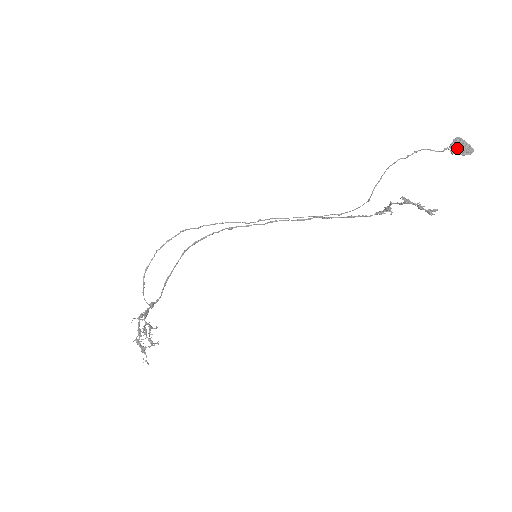
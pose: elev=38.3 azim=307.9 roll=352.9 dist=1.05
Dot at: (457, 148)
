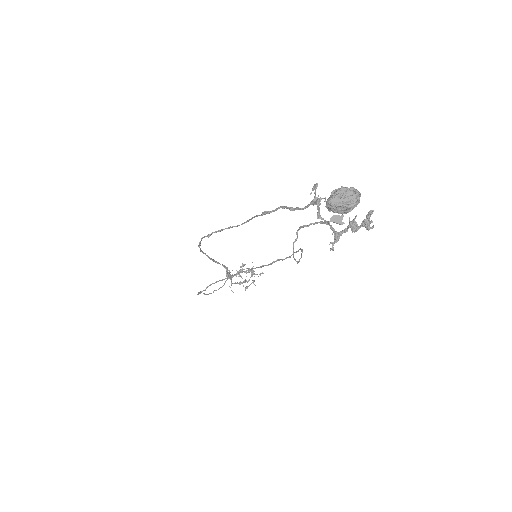
Dot at: occluded
